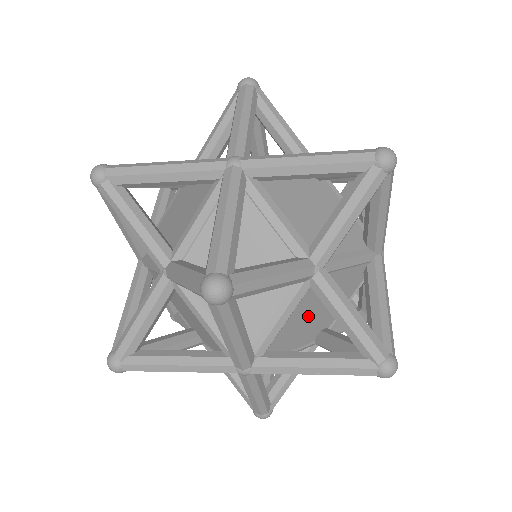
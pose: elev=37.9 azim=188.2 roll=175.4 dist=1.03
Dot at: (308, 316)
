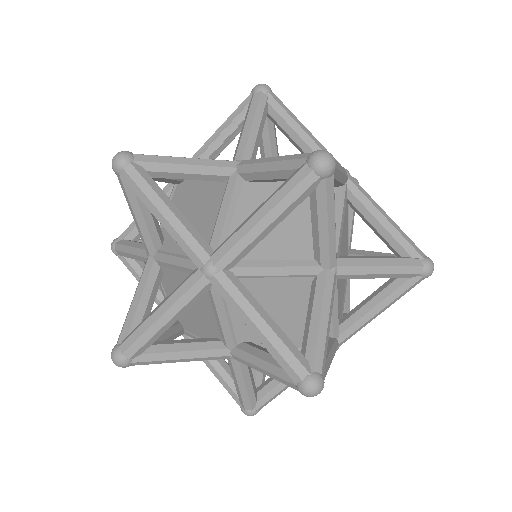
Dot at: (276, 305)
